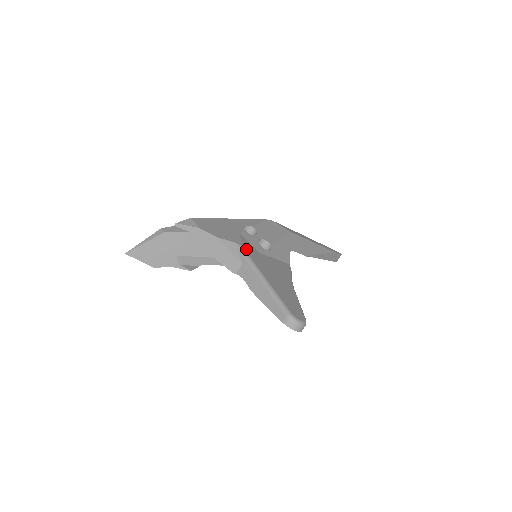
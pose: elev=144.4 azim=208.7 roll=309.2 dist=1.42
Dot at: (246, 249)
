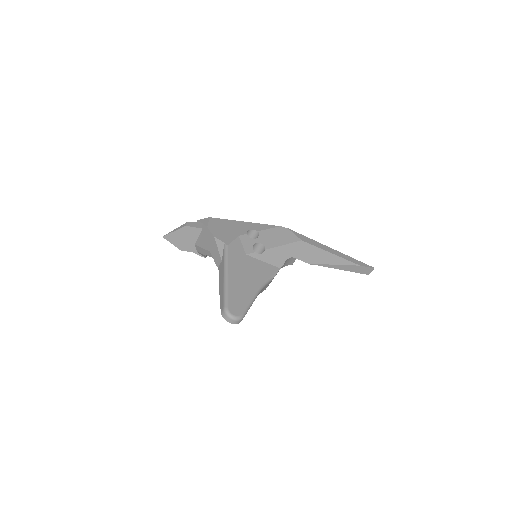
Dot at: (230, 250)
